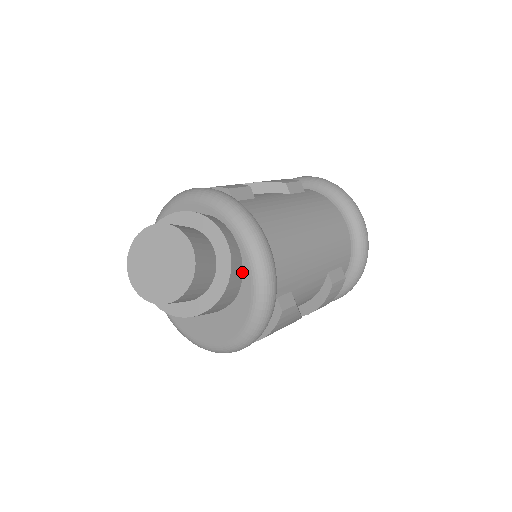
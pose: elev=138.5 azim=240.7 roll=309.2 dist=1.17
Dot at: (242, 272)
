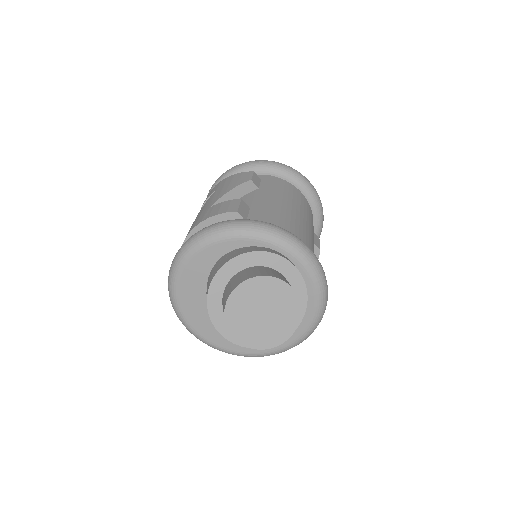
Dot at: occluded
